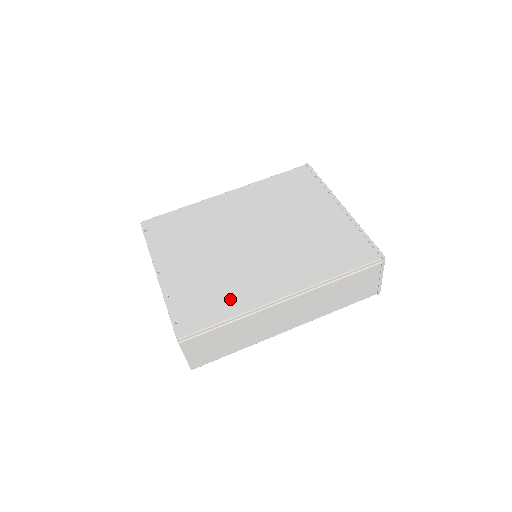
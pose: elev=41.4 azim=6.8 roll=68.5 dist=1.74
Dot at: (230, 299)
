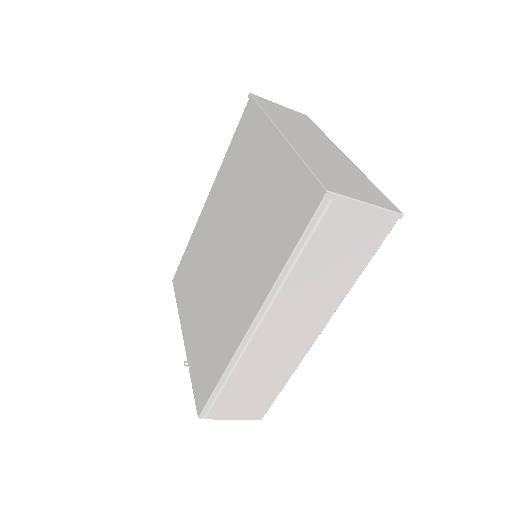
Dot at: (219, 348)
